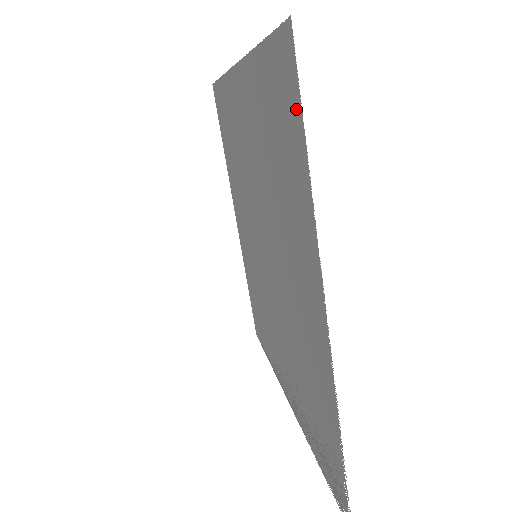
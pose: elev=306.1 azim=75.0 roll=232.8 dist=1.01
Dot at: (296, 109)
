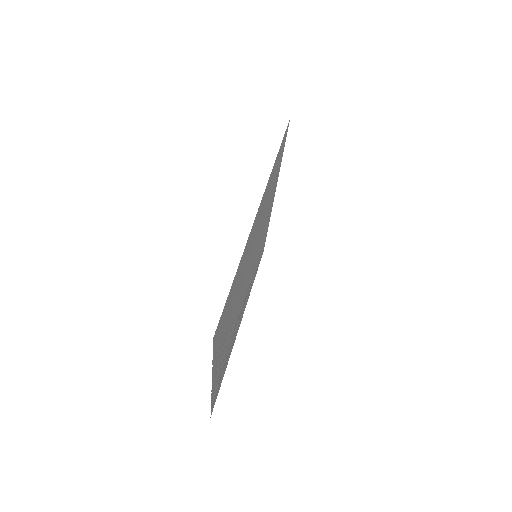
Dot at: (213, 349)
